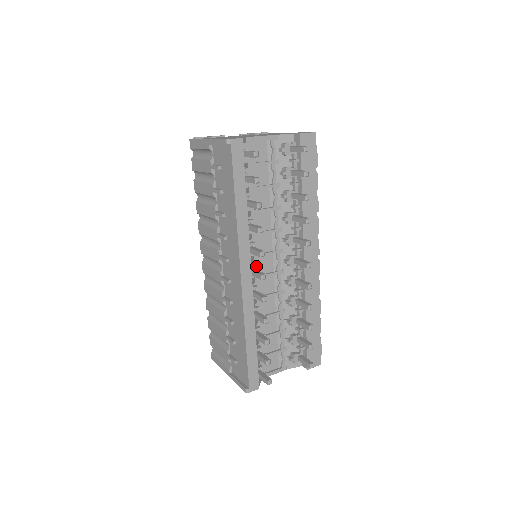
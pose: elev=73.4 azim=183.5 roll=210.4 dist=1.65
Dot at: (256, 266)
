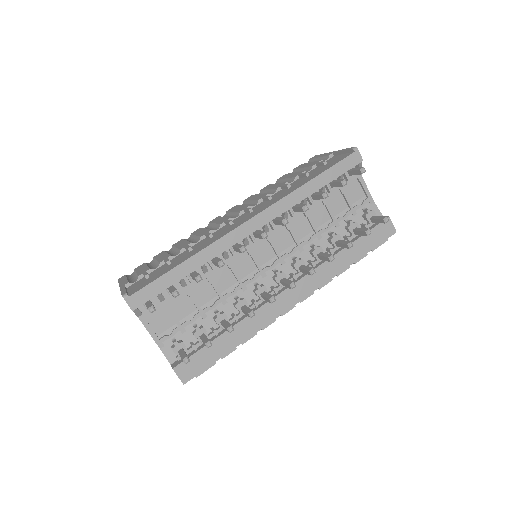
Dot at: occluded
